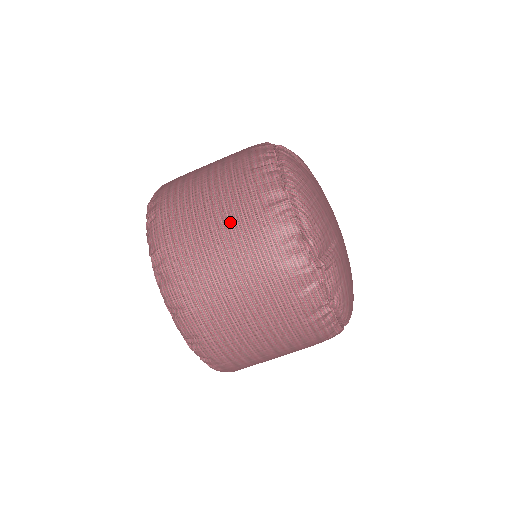
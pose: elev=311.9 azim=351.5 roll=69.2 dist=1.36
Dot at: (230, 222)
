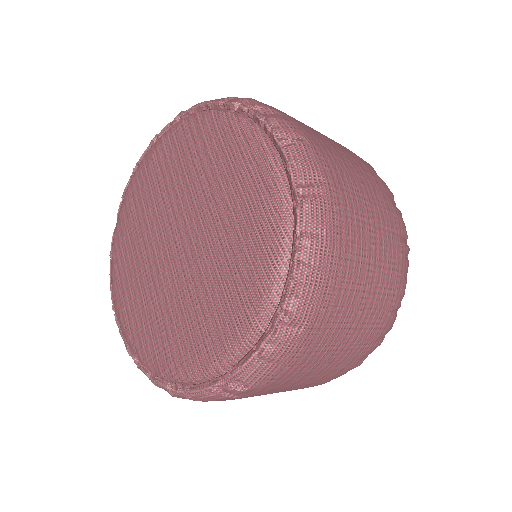
Dot at: occluded
